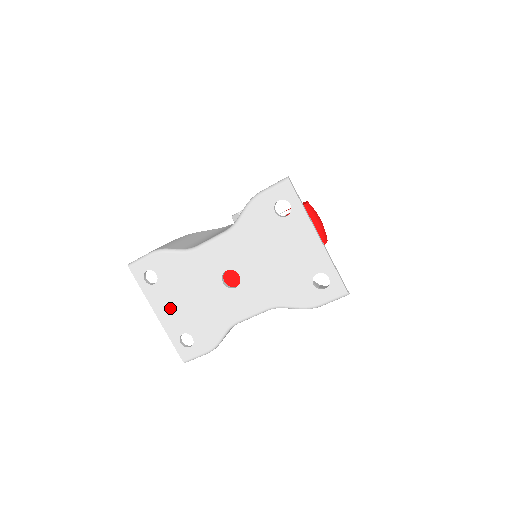
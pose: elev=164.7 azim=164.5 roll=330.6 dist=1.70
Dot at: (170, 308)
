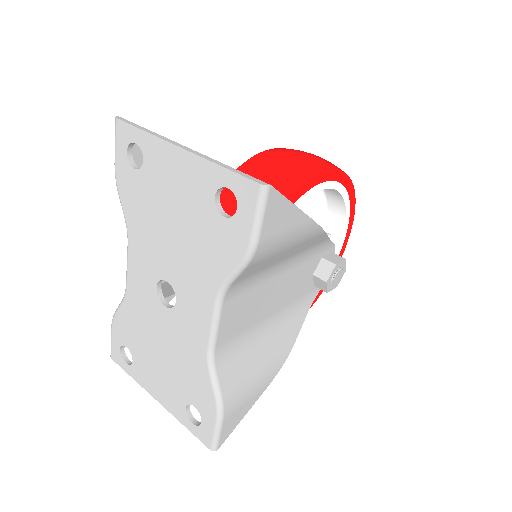
Dot at: (158, 381)
